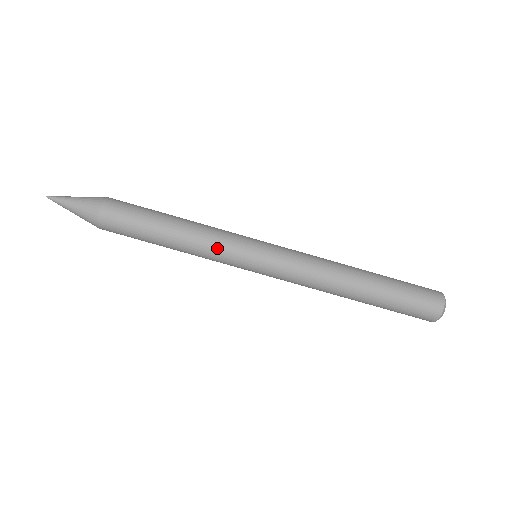
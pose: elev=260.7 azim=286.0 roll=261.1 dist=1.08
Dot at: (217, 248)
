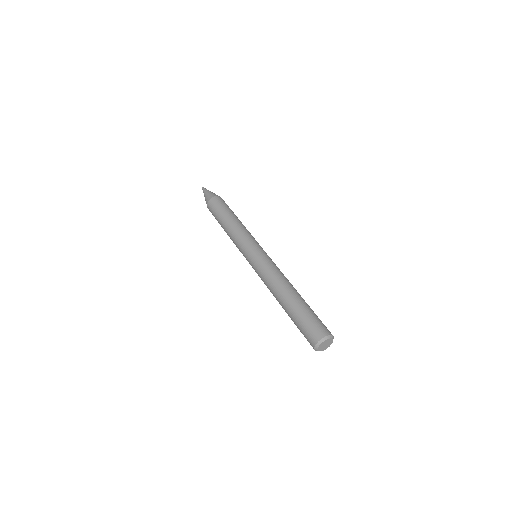
Dot at: (243, 236)
